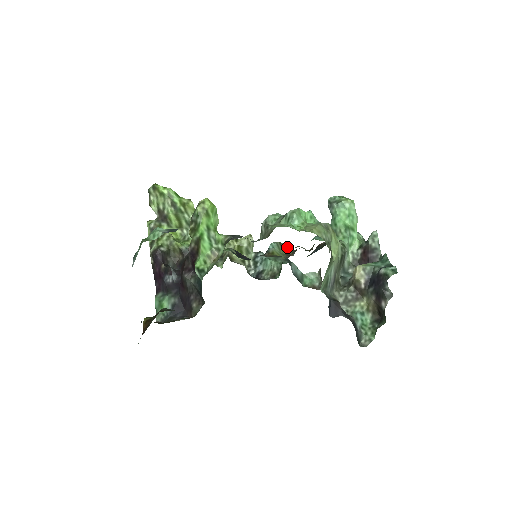
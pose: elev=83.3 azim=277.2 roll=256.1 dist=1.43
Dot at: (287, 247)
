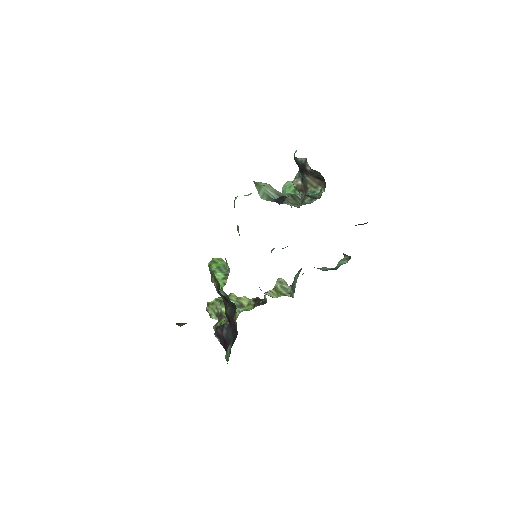
Dot at: occluded
